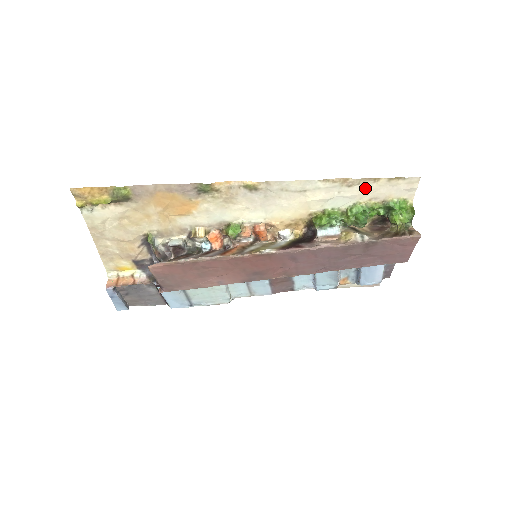
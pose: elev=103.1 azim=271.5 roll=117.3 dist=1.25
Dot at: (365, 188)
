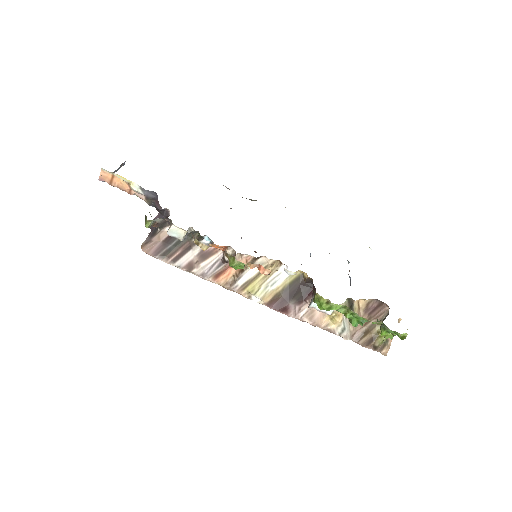
Dot at: occluded
